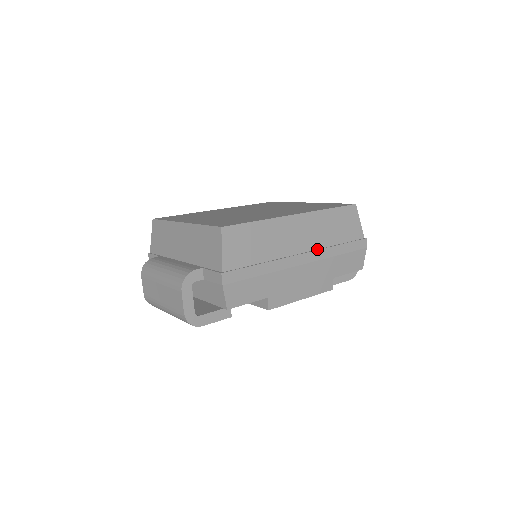
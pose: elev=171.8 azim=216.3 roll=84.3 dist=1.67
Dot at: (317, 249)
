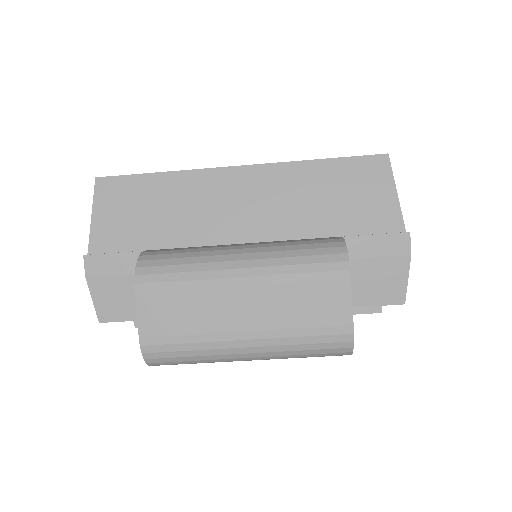
Dot at: occluded
